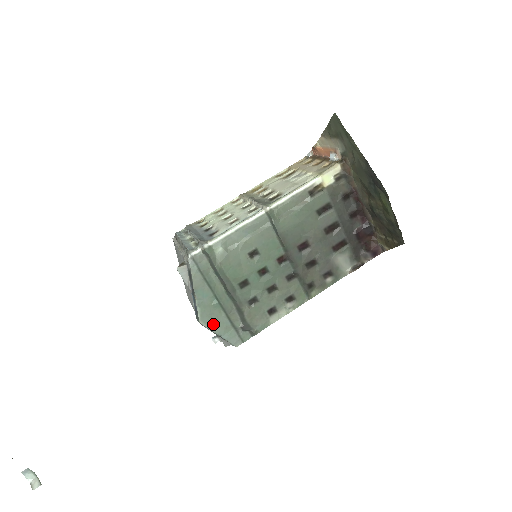
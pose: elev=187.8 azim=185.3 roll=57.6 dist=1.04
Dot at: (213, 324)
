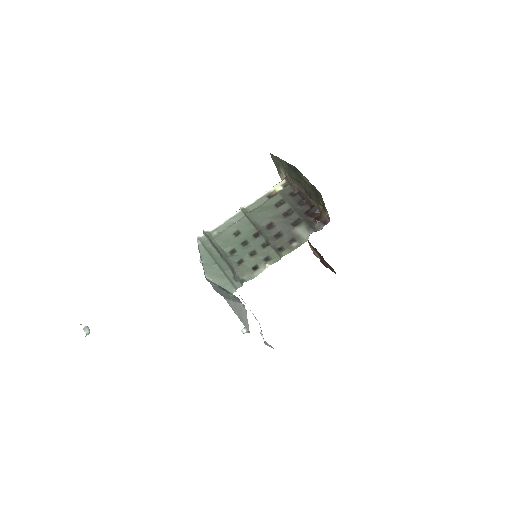
Dot at: (214, 278)
